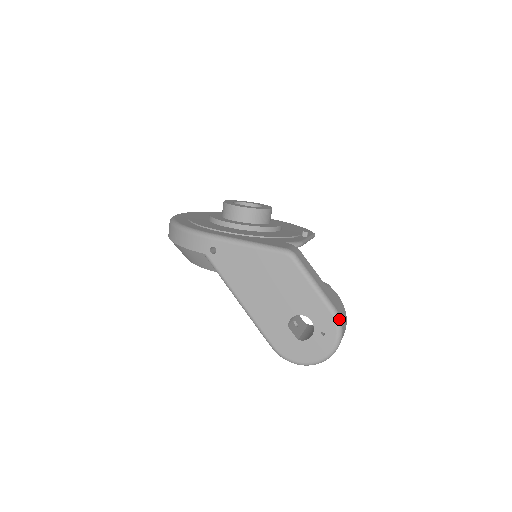
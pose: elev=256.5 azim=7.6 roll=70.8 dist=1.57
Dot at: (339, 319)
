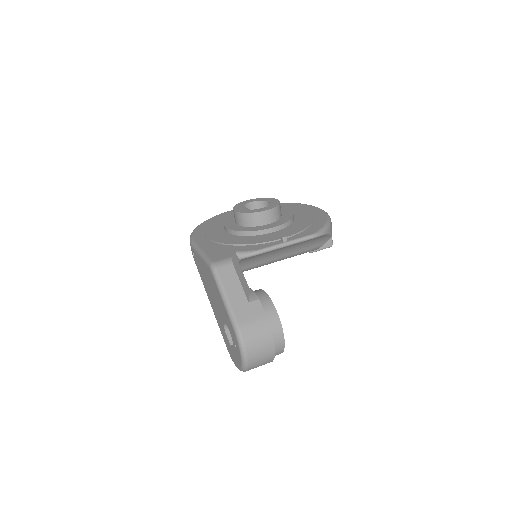
Dot at: (239, 336)
